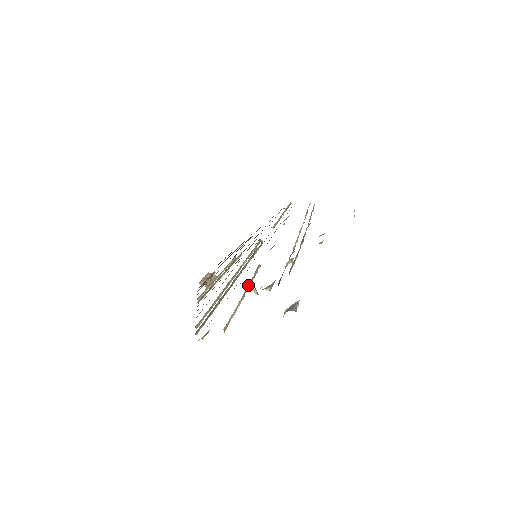
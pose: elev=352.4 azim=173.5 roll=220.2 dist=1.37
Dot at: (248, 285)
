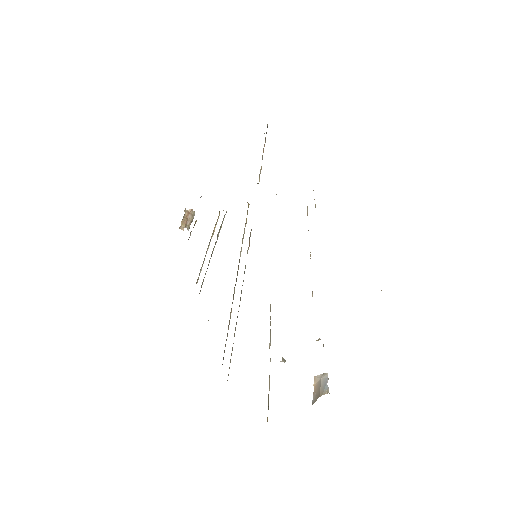
Dot at: (270, 339)
